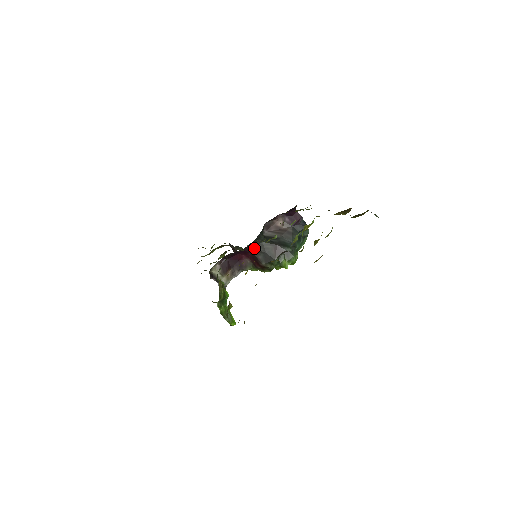
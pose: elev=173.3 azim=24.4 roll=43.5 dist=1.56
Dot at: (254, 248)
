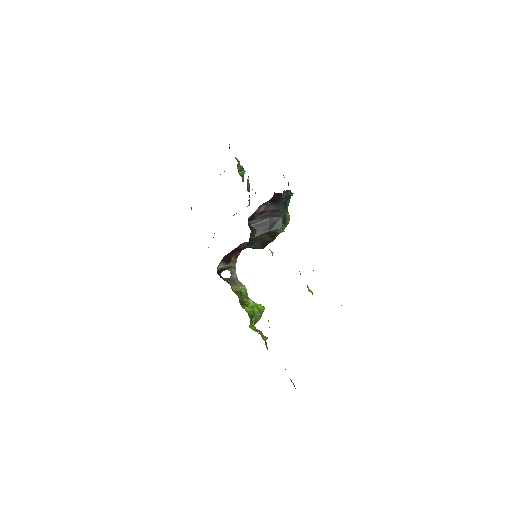
Dot at: (249, 246)
